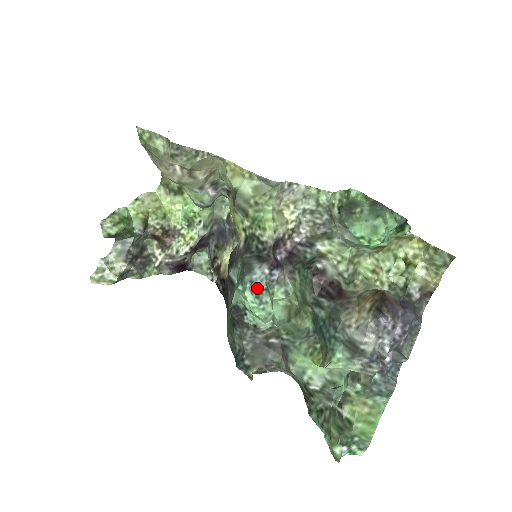
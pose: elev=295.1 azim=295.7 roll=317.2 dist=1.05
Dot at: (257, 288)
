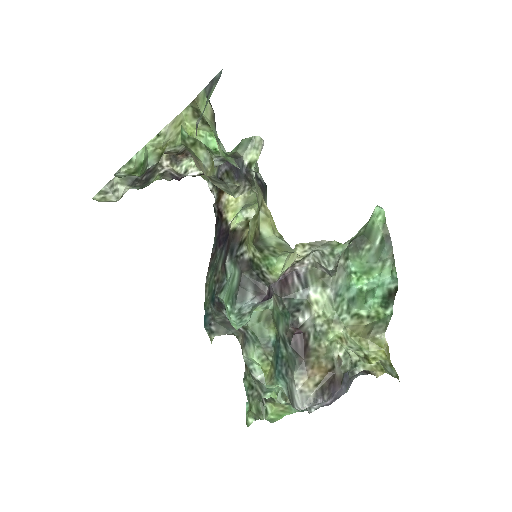
Dot at: (243, 312)
